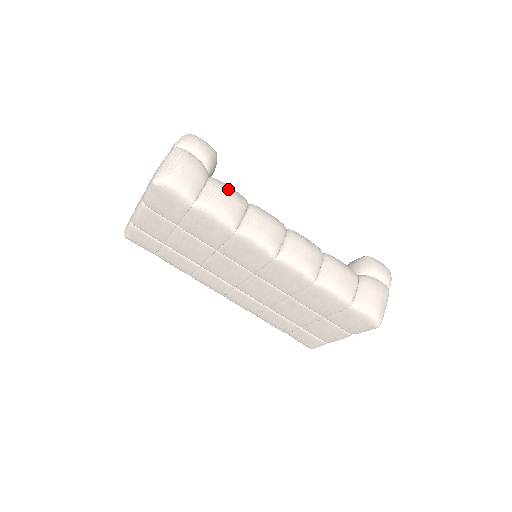
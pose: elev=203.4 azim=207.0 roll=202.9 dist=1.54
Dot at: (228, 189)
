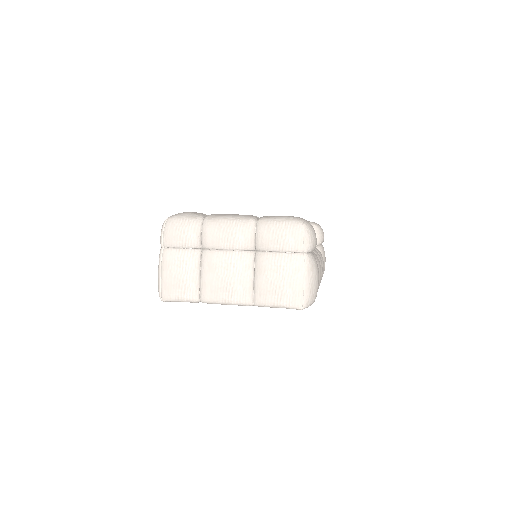
Dot at: occluded
